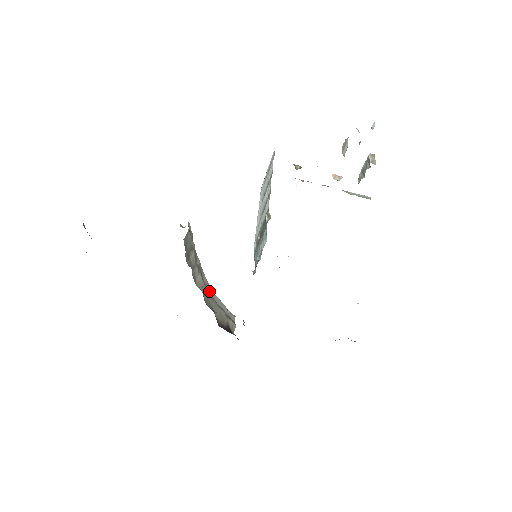
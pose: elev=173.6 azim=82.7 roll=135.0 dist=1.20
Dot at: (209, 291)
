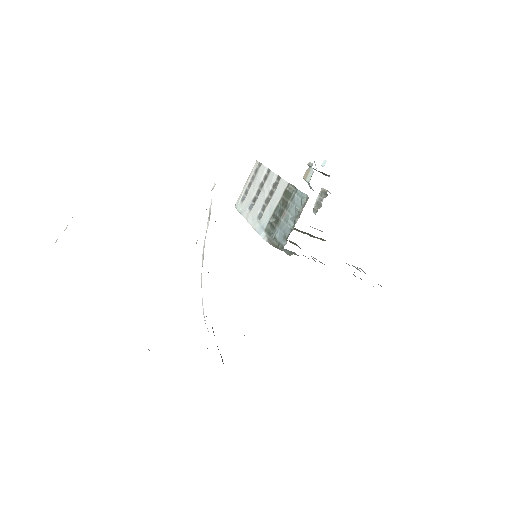
Dot at: occluded
